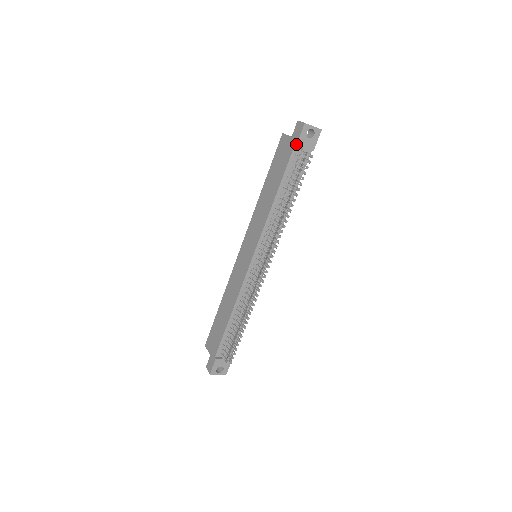
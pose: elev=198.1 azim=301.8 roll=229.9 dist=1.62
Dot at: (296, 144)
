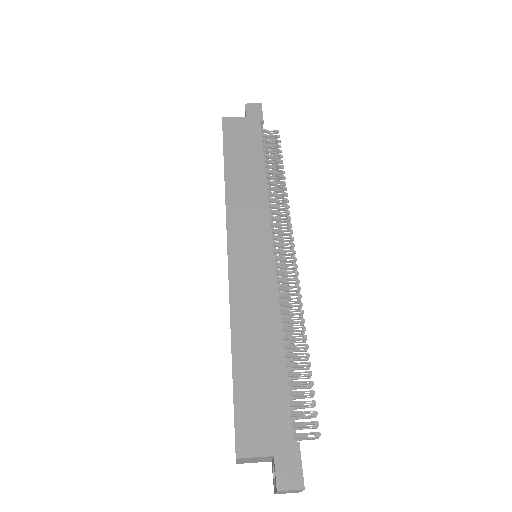
Dot at: (263, 120)
